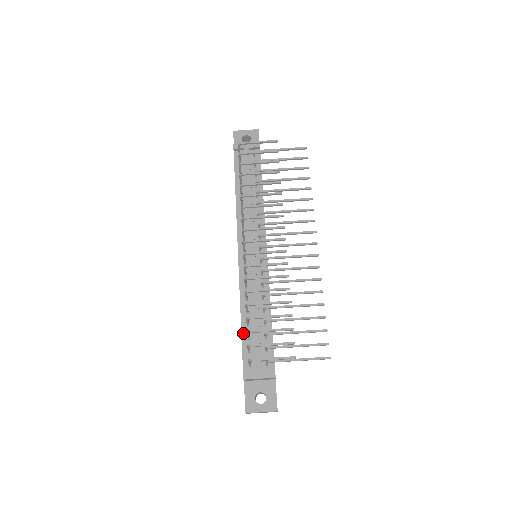
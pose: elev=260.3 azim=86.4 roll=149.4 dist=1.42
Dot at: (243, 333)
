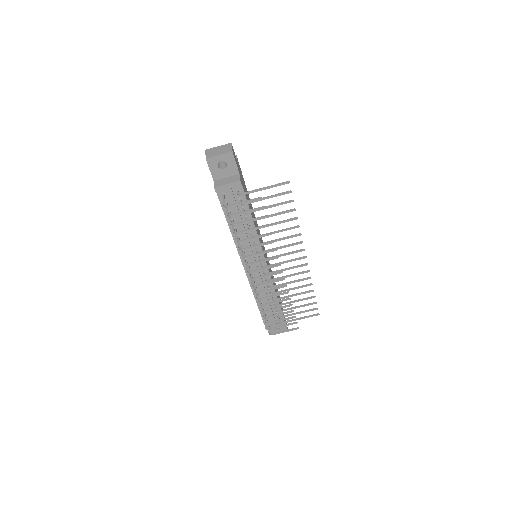
Dot at: (260, 309)
